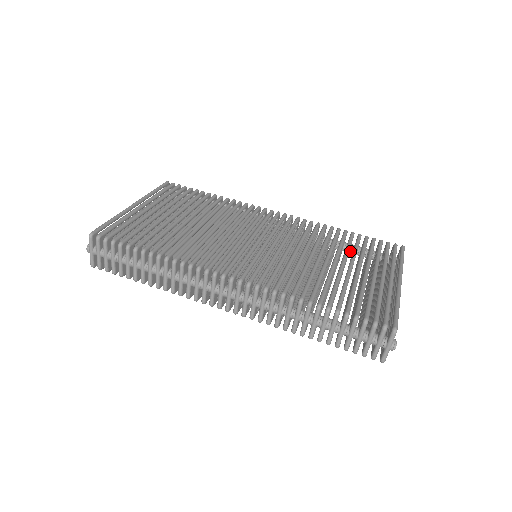
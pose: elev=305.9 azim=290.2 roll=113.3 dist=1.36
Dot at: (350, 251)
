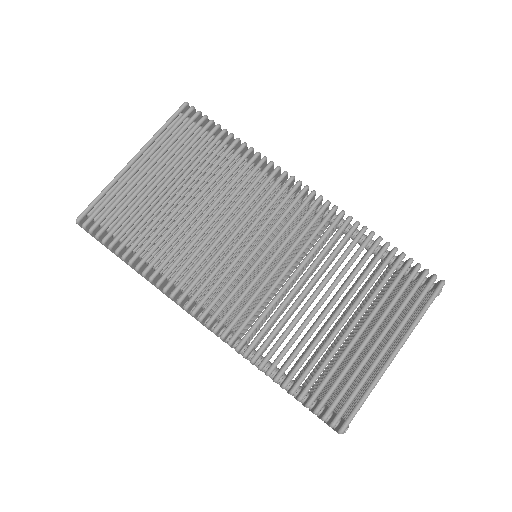
Dot at: (380, 258)
